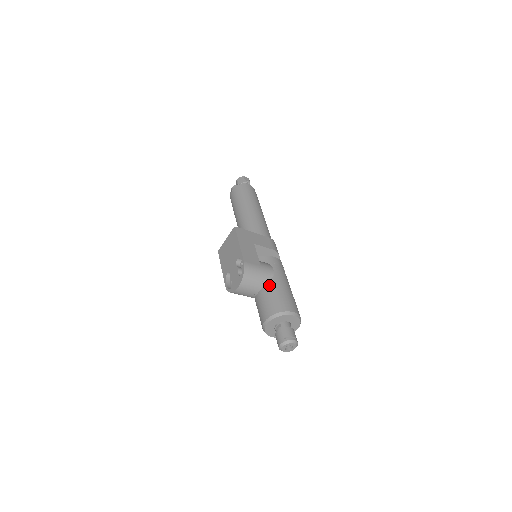
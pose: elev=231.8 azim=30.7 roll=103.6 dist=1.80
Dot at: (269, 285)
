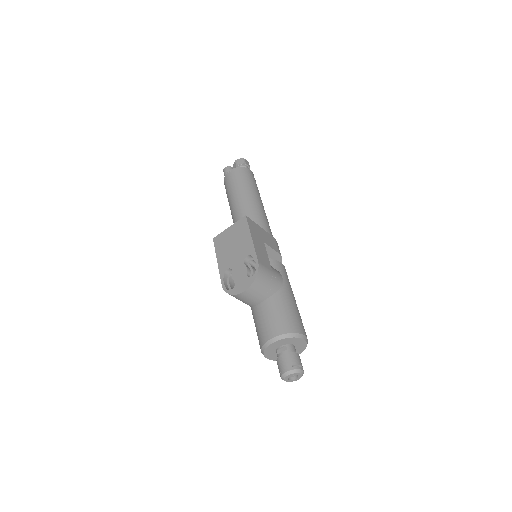
Dot at: (278, 296)
